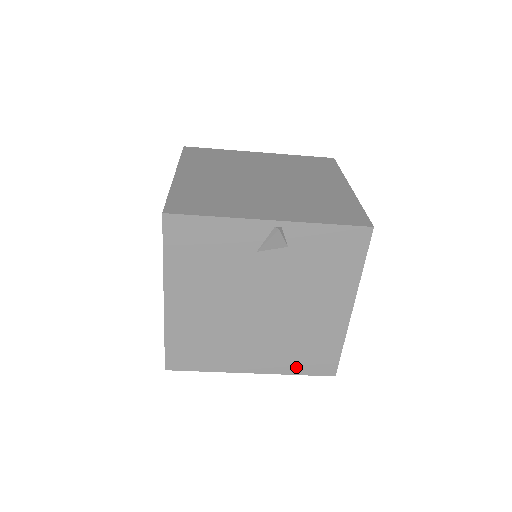
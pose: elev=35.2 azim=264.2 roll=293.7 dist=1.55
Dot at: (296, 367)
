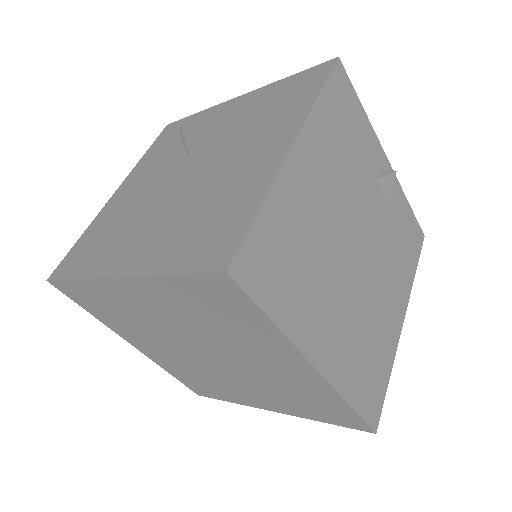
Dot at: (354, 388)
